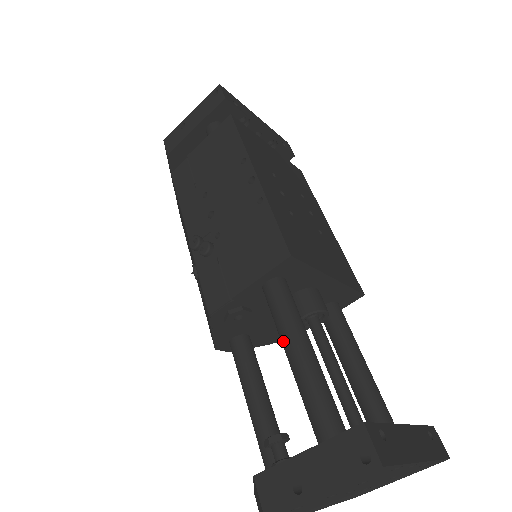
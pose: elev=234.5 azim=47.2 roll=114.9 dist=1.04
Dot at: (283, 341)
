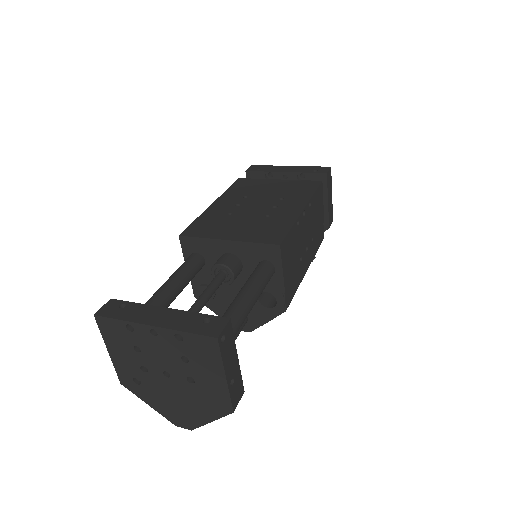
Dot at: occluded
